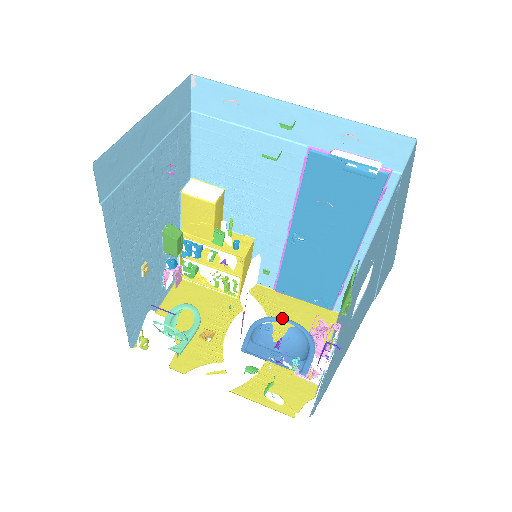
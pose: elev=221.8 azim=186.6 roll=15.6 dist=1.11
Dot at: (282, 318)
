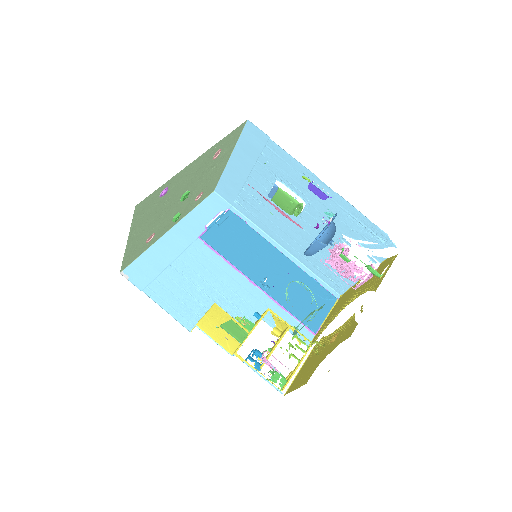
Dot at: (307, 248)
